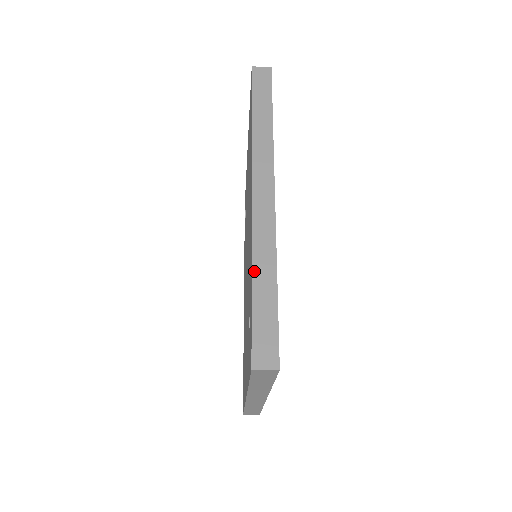
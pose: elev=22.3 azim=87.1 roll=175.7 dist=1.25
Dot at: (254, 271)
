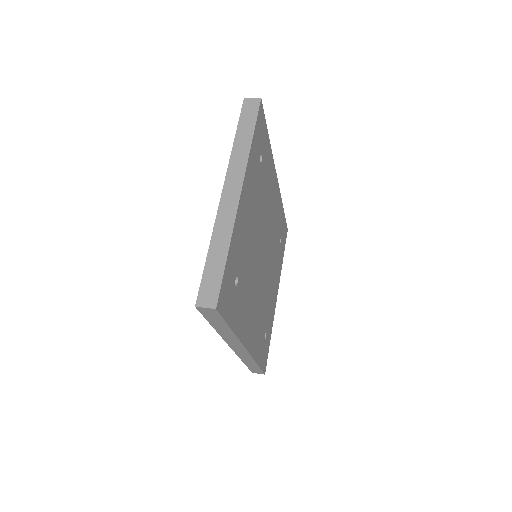
Dot at: (244, 362)
